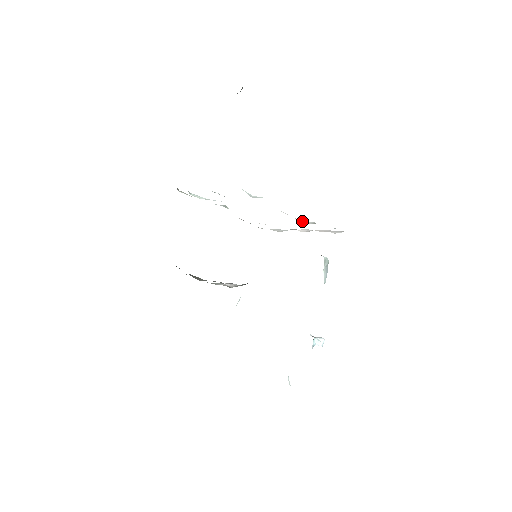
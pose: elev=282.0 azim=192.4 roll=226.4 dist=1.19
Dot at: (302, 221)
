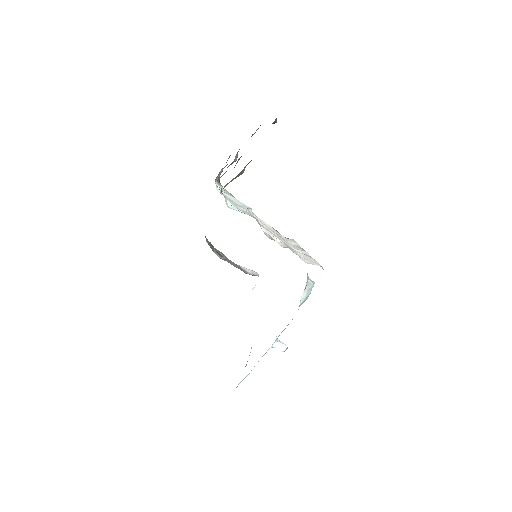
Dot at: occluded
